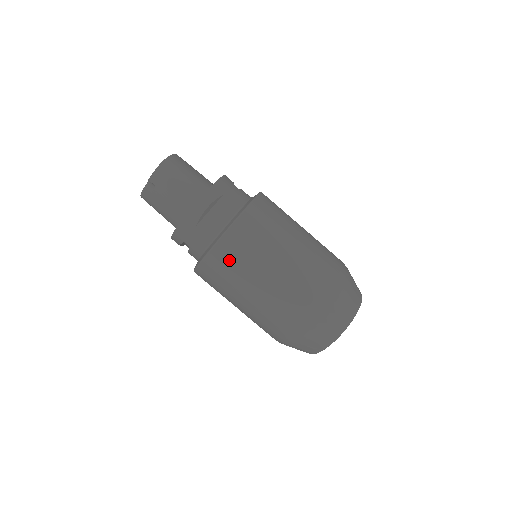
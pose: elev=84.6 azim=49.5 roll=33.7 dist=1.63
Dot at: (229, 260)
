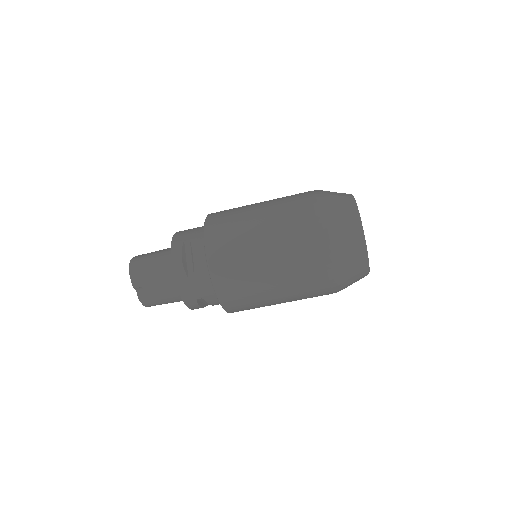
Dot at: (230, 273)
